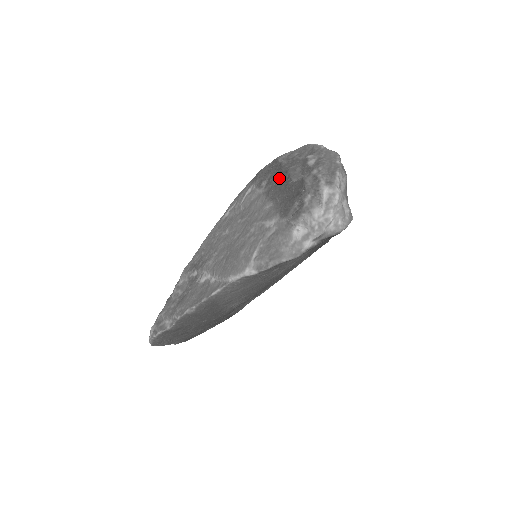
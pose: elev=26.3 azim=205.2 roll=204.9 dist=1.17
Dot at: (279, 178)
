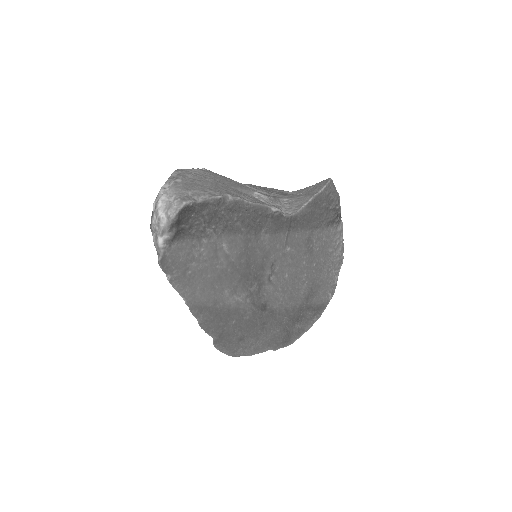
Dot at: occluded
